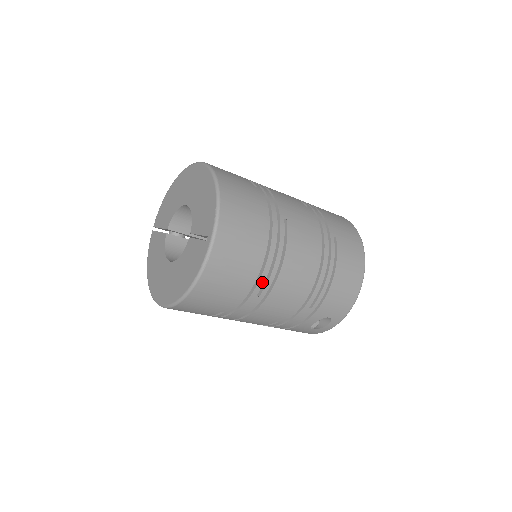
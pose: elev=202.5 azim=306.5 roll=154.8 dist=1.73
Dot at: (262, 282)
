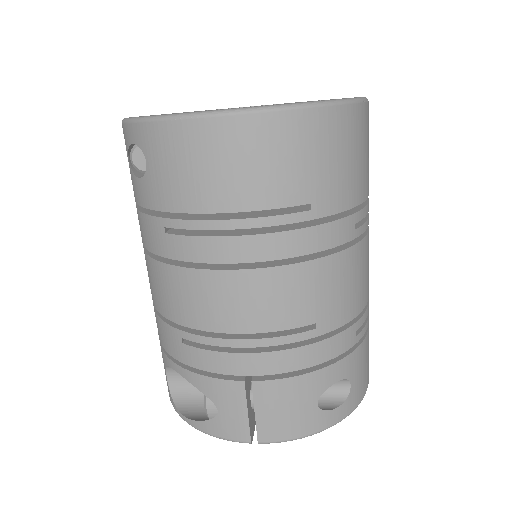
Dot at: (364, 213)
